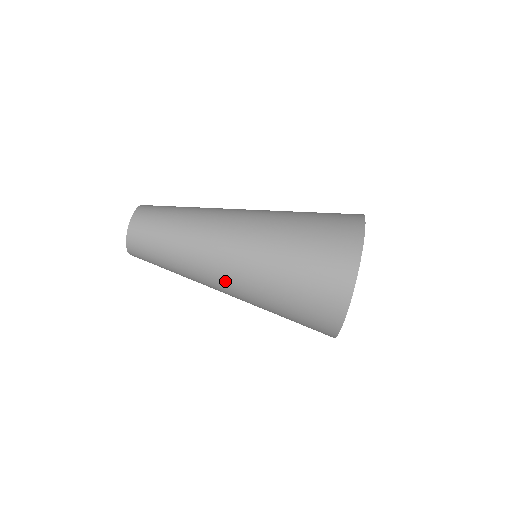
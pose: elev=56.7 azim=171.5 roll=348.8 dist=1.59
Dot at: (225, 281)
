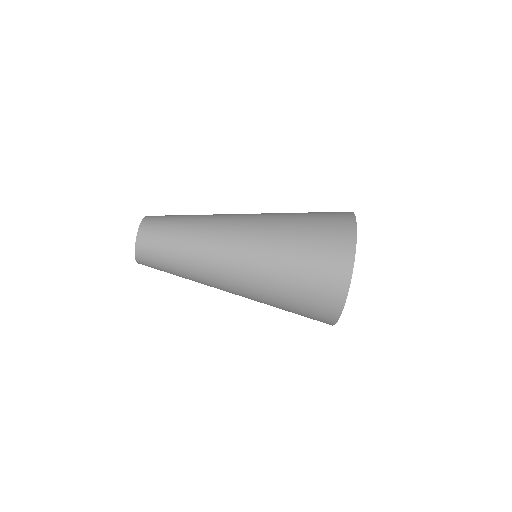
Dot at: occluded
